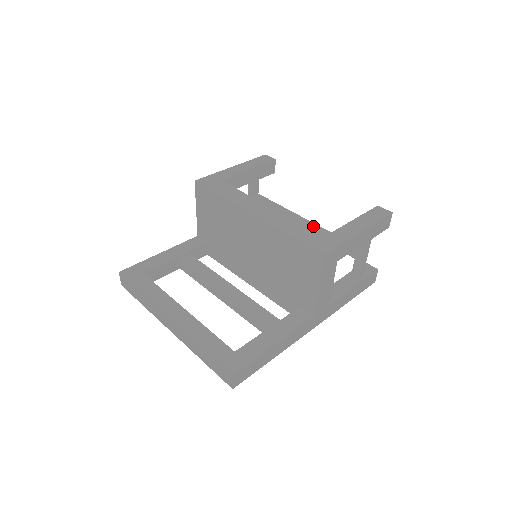
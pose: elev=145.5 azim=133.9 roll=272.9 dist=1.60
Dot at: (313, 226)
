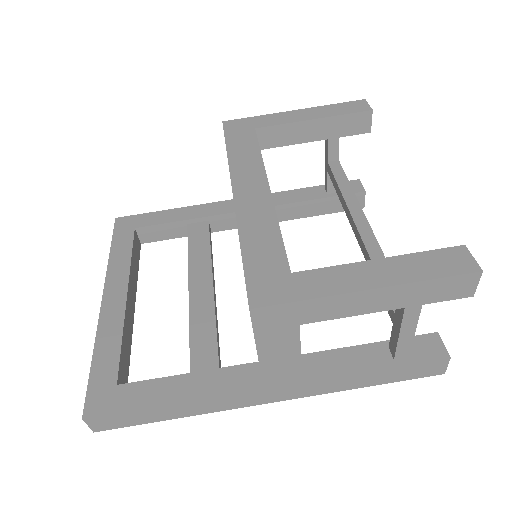
Dot at: (367, 238)
